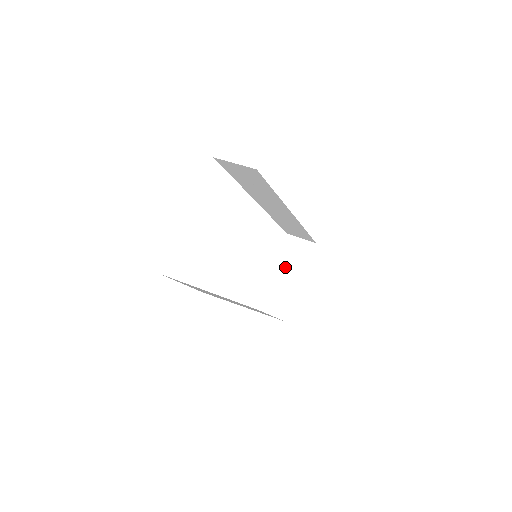
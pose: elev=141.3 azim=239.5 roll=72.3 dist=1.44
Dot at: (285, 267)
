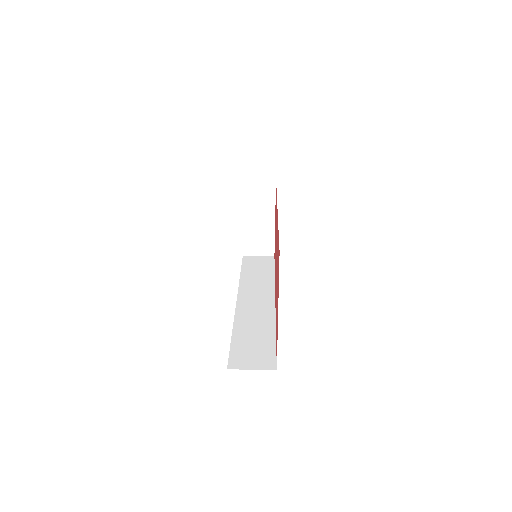
Dot at: (254, 211)
